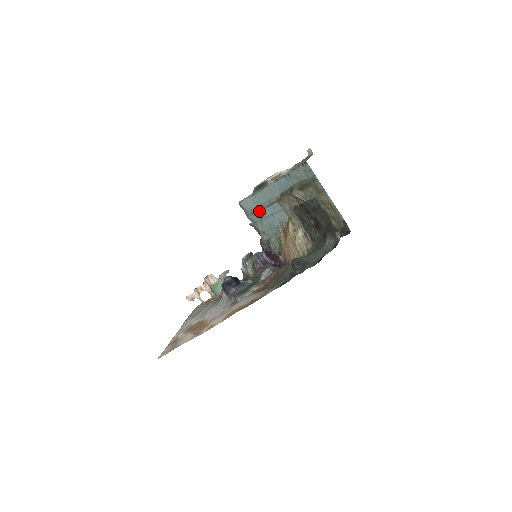
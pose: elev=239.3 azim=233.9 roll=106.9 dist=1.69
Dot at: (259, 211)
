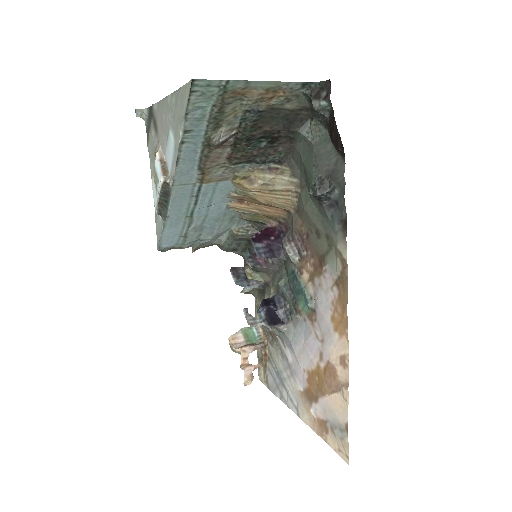
Dot at: (191, 224)
